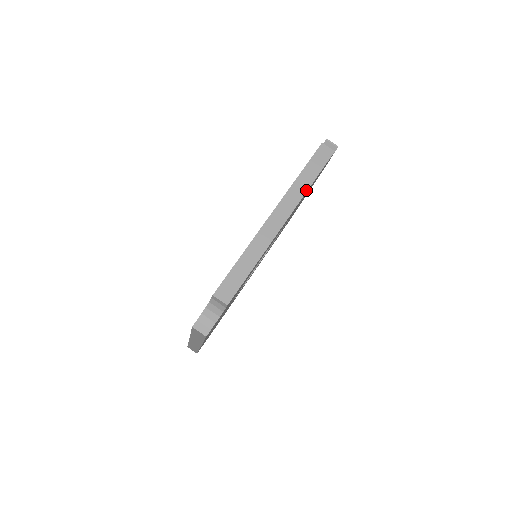
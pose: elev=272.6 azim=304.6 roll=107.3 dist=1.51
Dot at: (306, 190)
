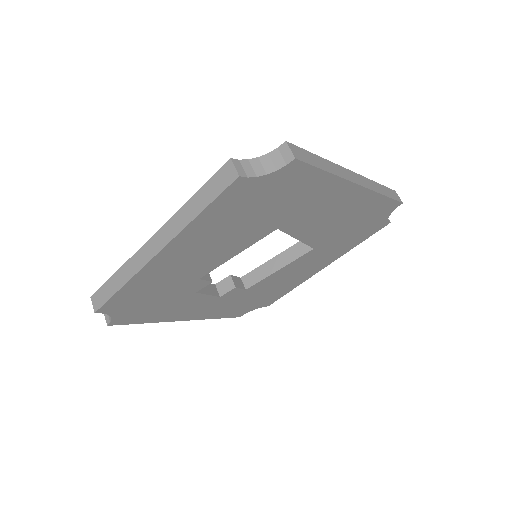
Dot at: (379, 192)
